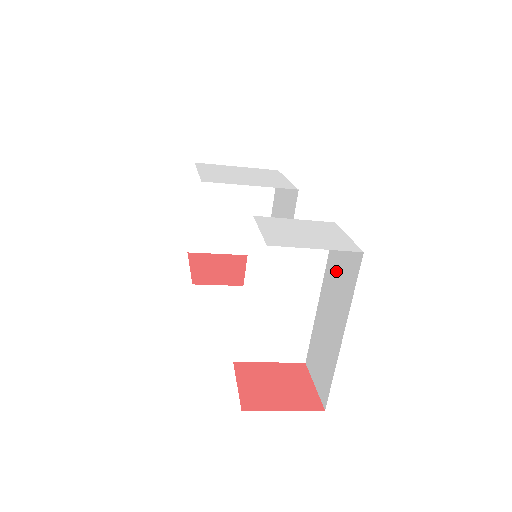
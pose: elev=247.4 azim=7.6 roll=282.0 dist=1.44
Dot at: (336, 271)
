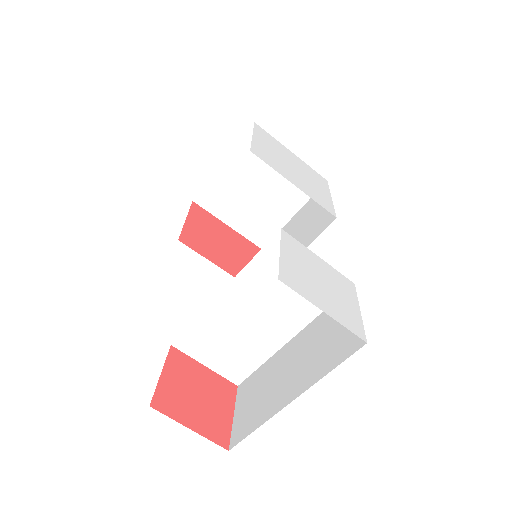
Dot at: (325, 332)
